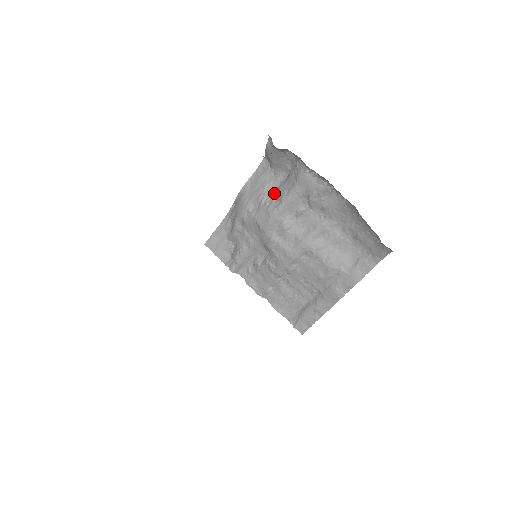
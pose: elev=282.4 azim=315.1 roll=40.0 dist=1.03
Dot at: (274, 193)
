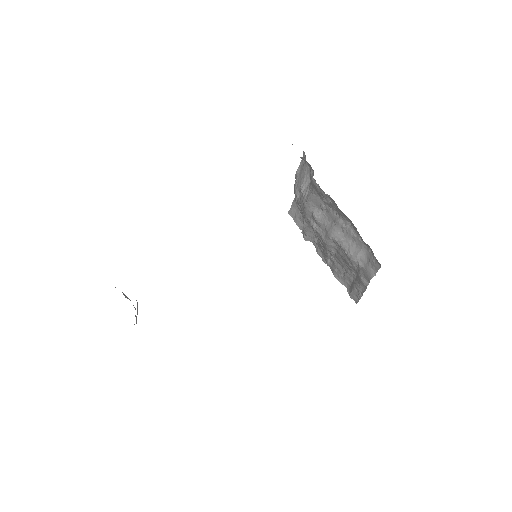
Dot at: (308, 186)
